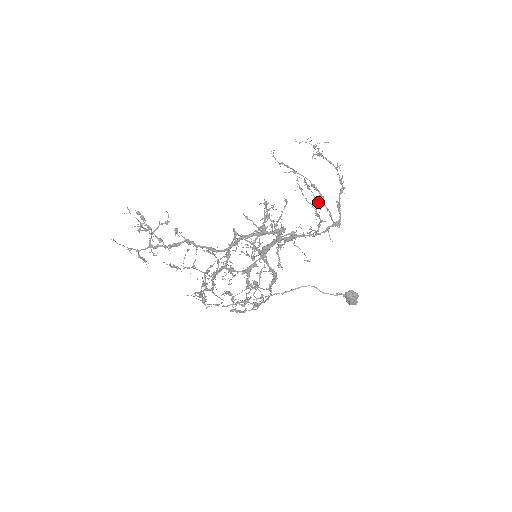
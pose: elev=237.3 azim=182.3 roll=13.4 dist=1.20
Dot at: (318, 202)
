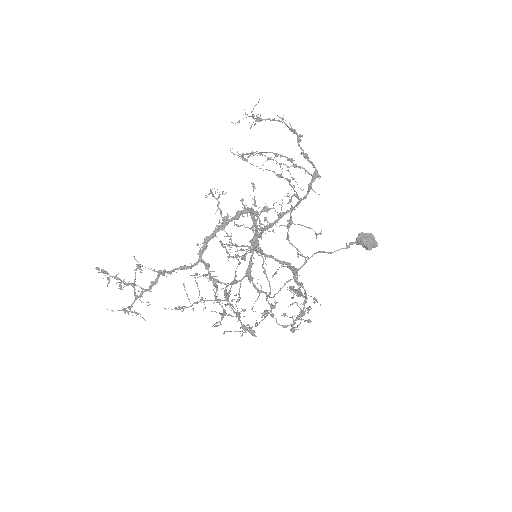
Dot at: (288, 167)
